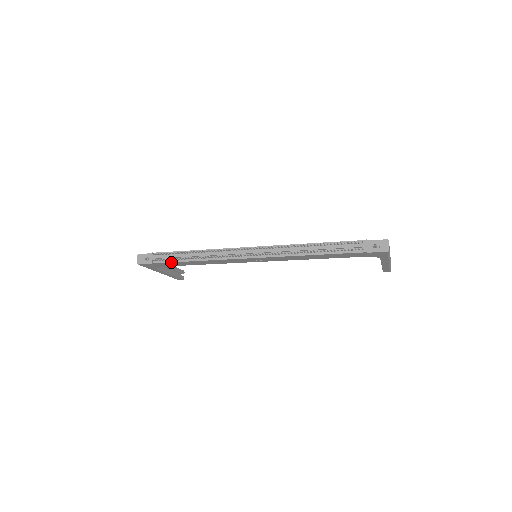
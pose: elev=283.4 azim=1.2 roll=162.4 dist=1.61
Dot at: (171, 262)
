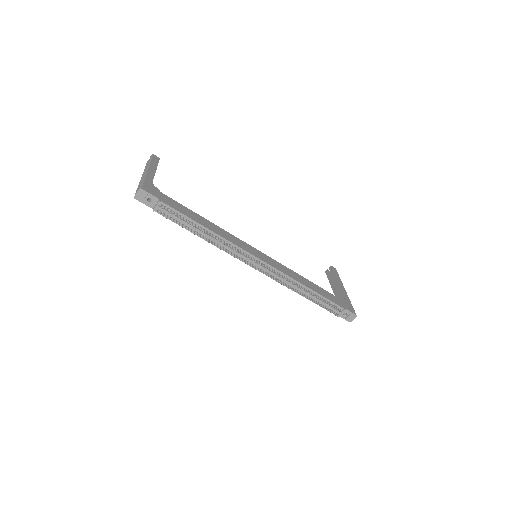
Dot at: occluded
